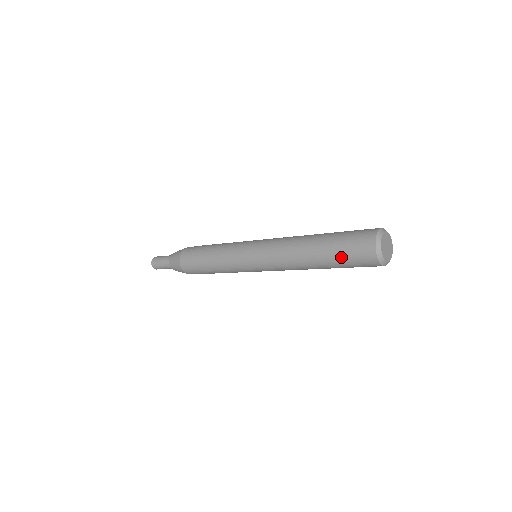
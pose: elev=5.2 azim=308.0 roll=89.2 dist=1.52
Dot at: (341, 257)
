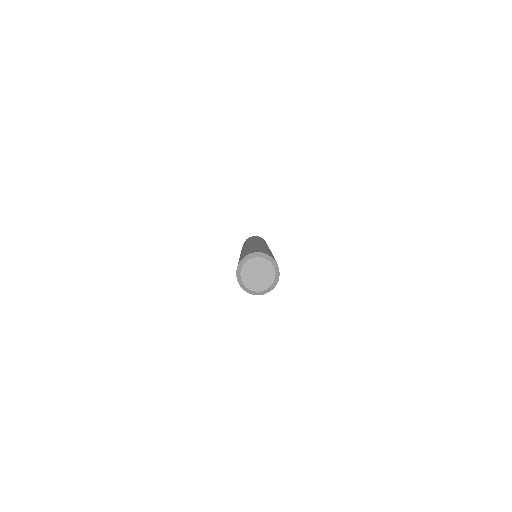
Dot at: occluded
